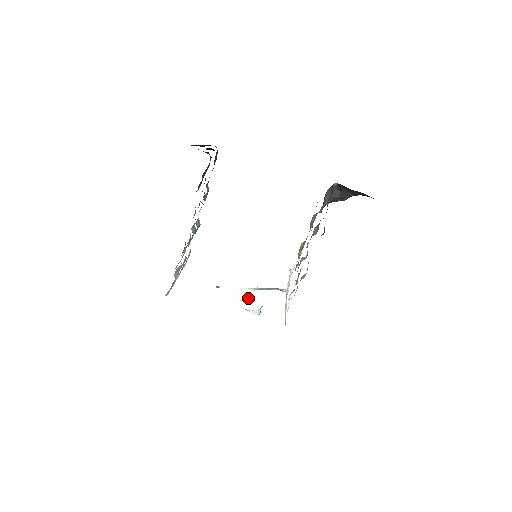
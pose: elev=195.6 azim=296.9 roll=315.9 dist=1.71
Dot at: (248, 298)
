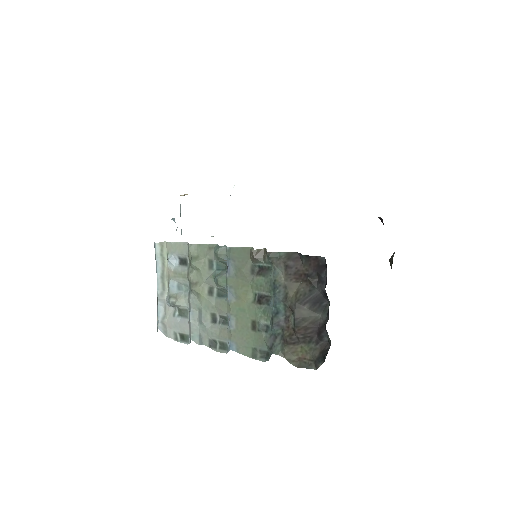
Dot at: occluded
